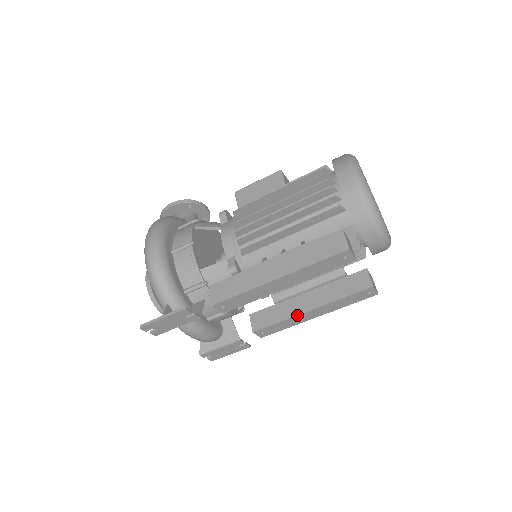
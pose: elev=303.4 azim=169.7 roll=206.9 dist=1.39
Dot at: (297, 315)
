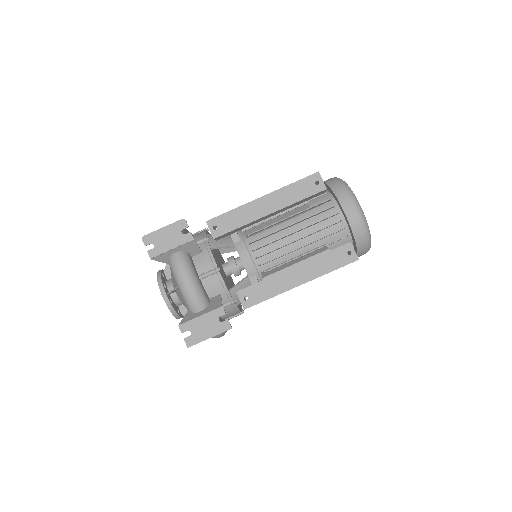
Dot at: (280, 272)
